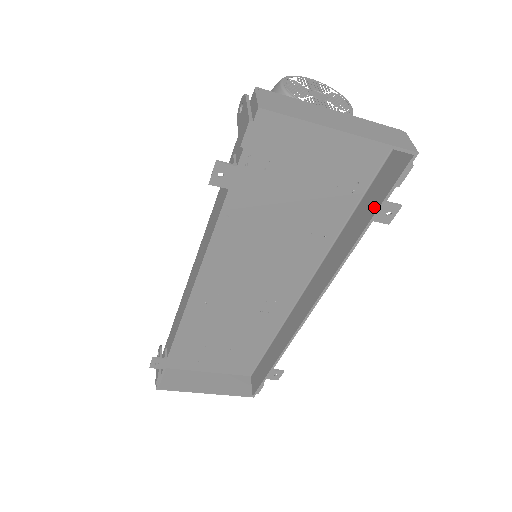
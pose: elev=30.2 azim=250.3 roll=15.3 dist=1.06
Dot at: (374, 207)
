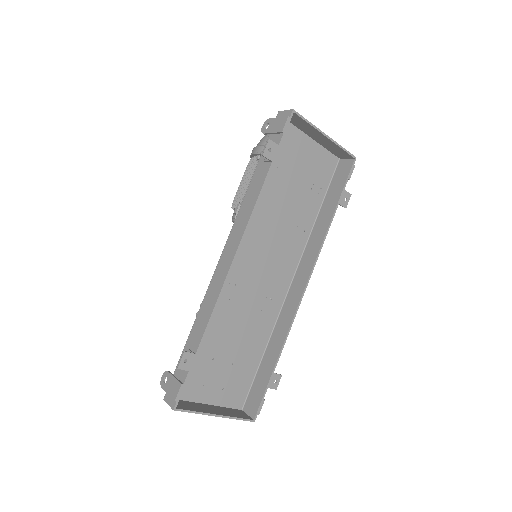
Dot at: (337, 196)
